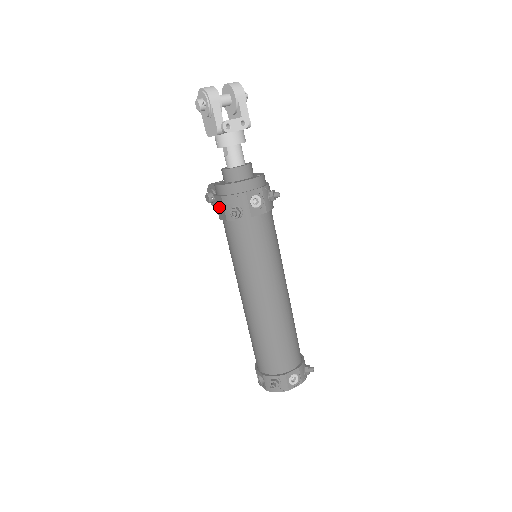
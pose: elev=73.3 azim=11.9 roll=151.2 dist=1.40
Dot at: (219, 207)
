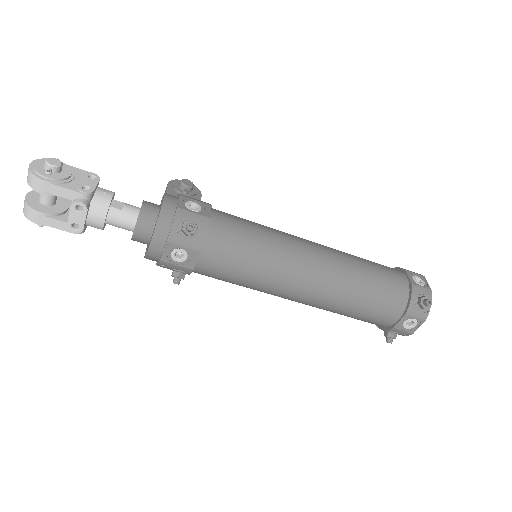
Dot at: occluded
